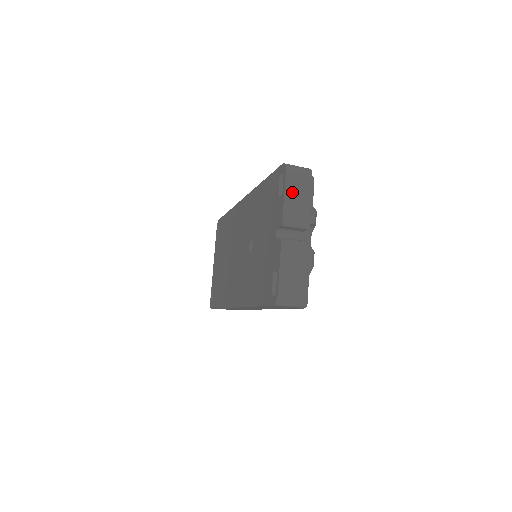
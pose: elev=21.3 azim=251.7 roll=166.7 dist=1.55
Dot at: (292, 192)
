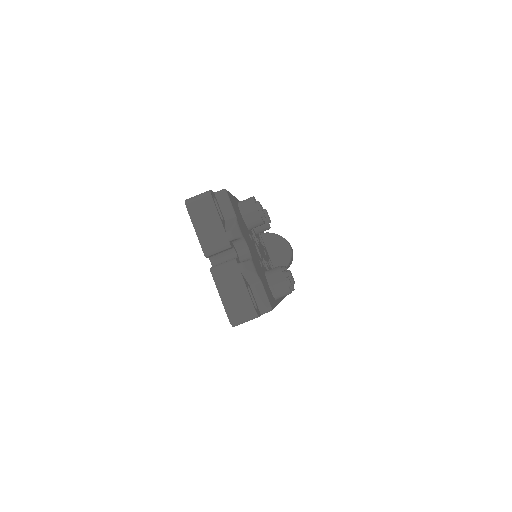
Dot at: (200, 223)
